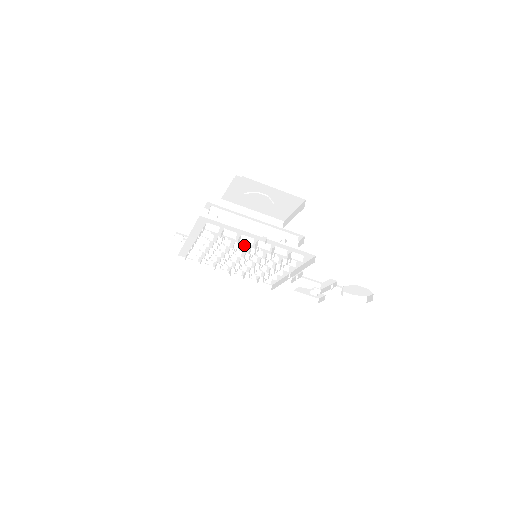
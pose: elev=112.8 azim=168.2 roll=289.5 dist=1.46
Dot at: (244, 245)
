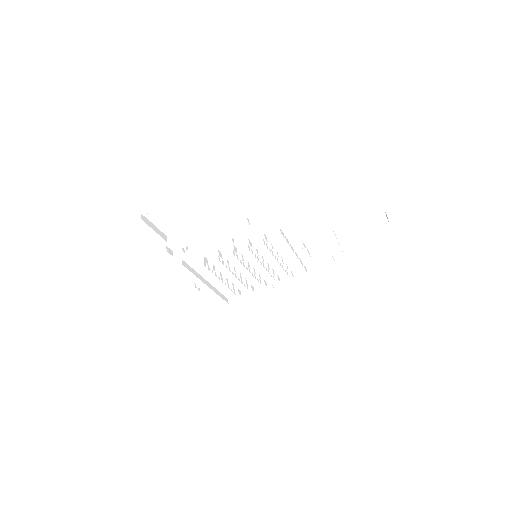
Dot at: (238, 255)
